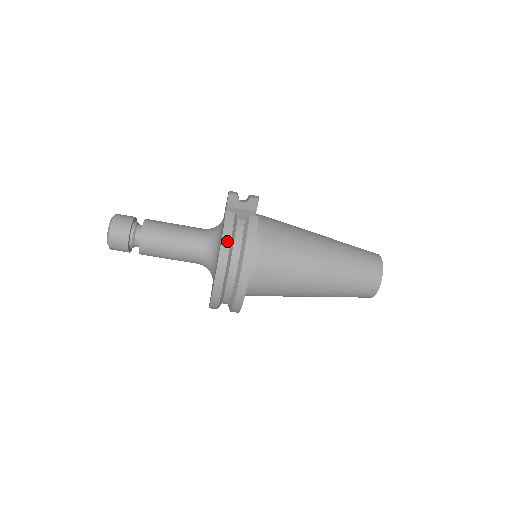
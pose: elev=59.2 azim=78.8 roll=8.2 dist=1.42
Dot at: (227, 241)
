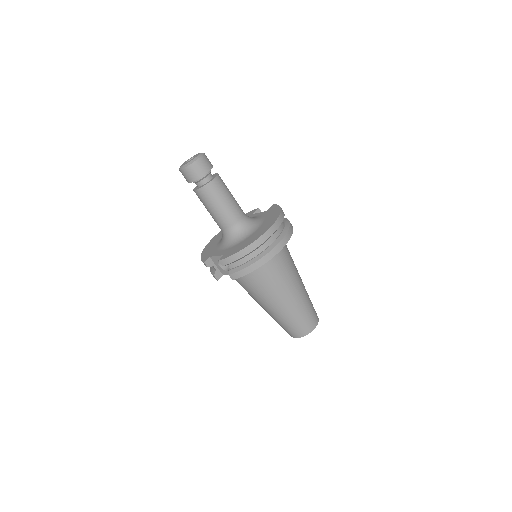
Dot at: occluded
